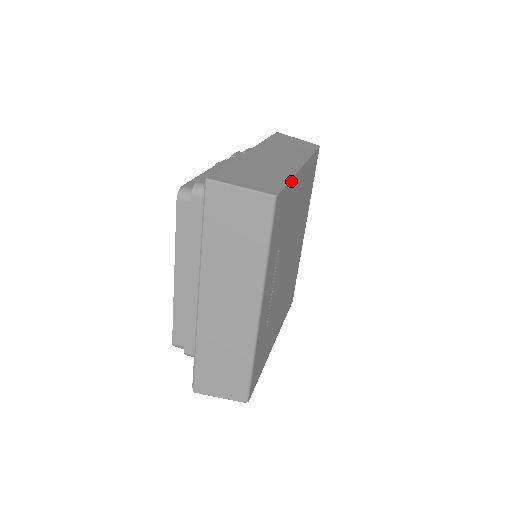
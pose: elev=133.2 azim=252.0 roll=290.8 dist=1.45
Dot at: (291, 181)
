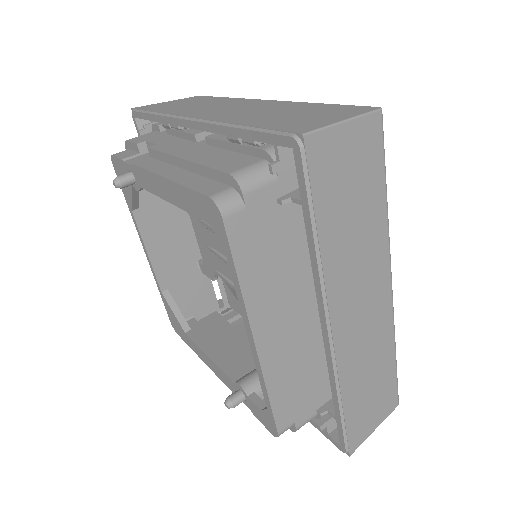
Dot at: occluded
